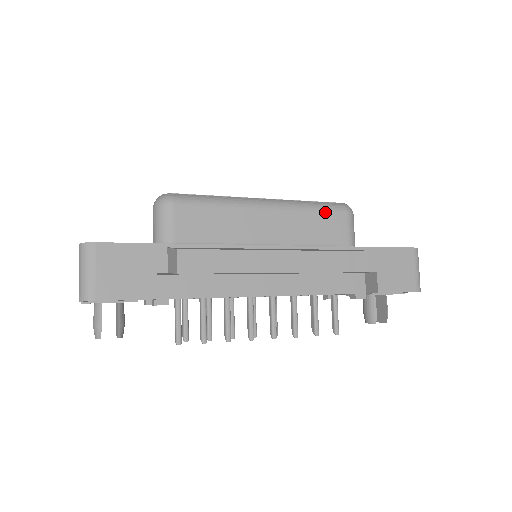
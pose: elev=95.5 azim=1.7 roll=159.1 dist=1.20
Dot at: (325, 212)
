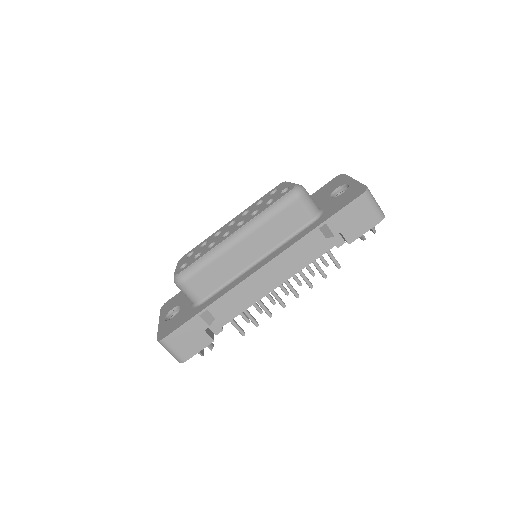
Dot at: (281, 211)
